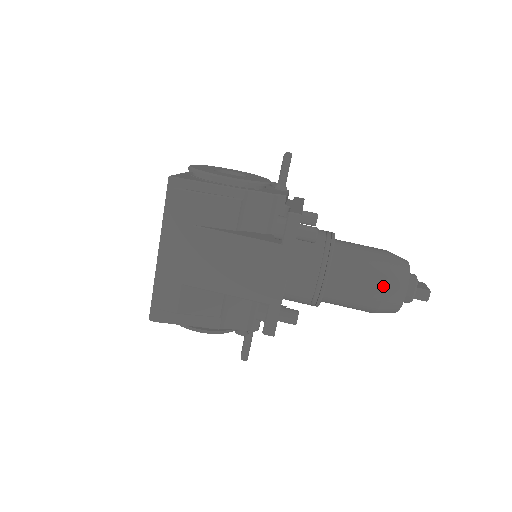
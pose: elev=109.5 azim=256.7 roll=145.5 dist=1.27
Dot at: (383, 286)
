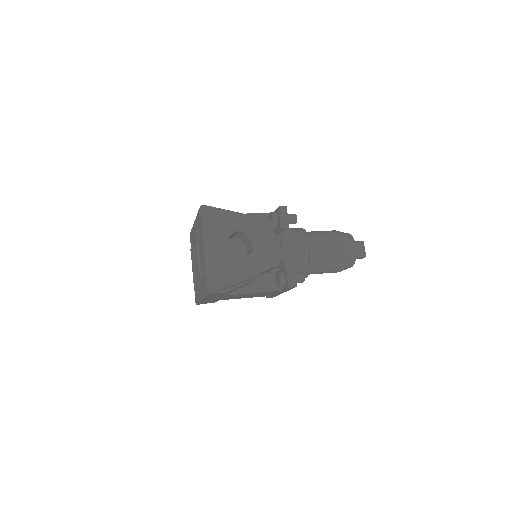
Dot at: occluded
